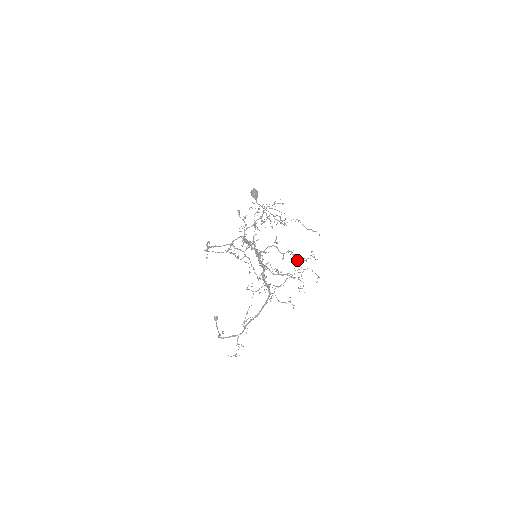
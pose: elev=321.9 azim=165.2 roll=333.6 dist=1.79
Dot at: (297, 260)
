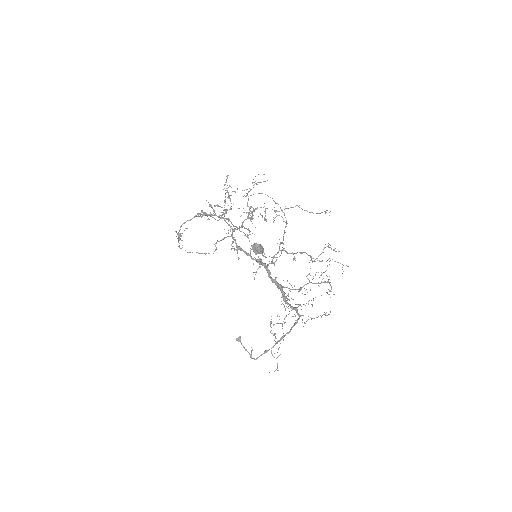
Dot at: (314, 260)
